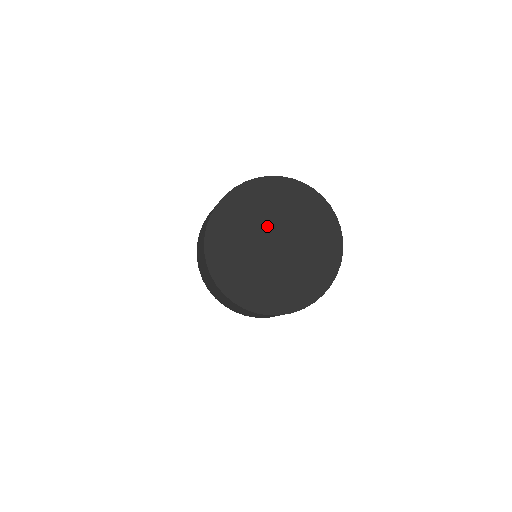
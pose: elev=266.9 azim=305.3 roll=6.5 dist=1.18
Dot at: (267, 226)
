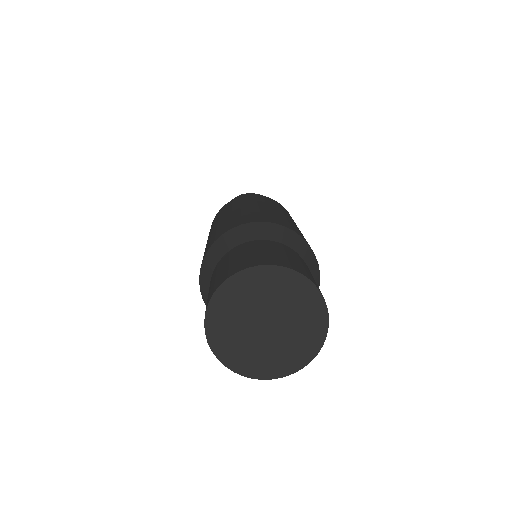
Dot at: (249, 320)
